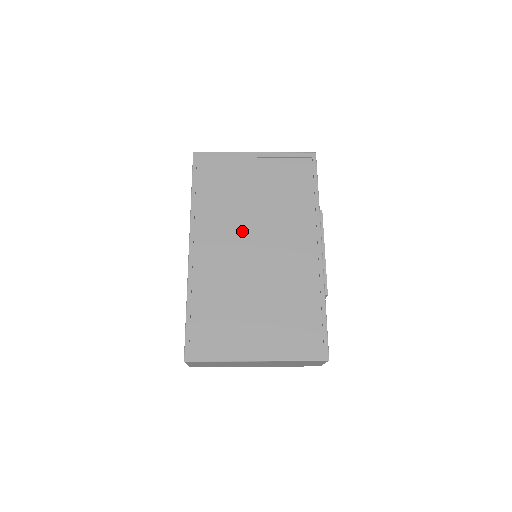
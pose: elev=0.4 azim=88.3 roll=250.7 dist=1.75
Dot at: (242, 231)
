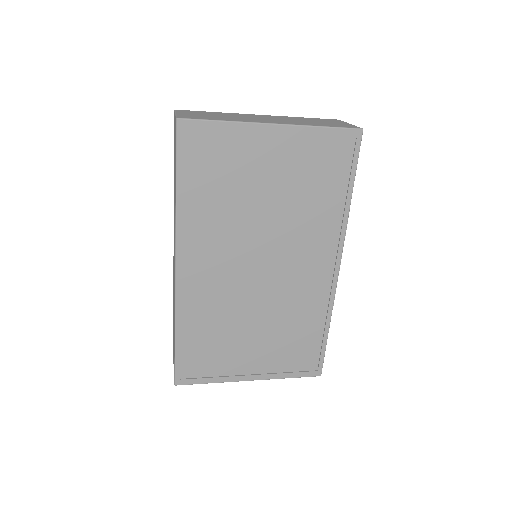
Dot at: (245, 247)
